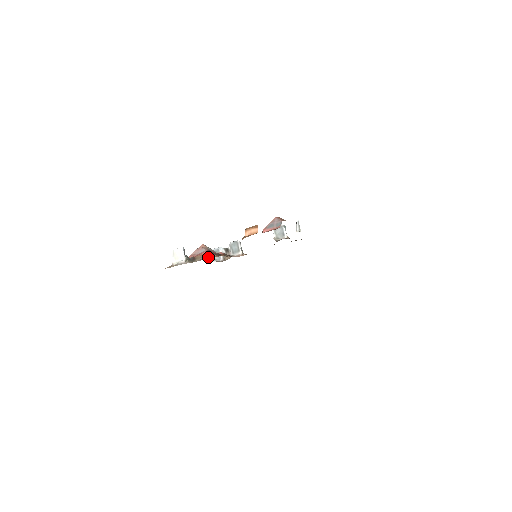
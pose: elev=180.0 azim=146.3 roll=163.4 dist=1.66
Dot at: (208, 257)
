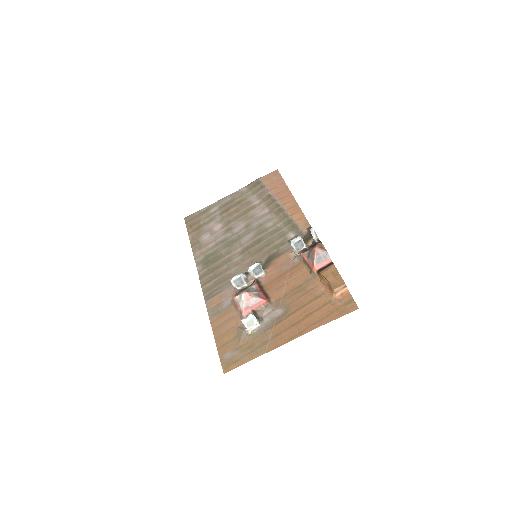
Dot at: (270, 306)
